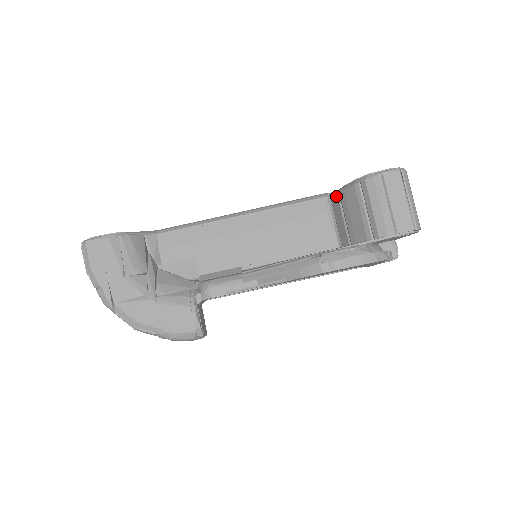
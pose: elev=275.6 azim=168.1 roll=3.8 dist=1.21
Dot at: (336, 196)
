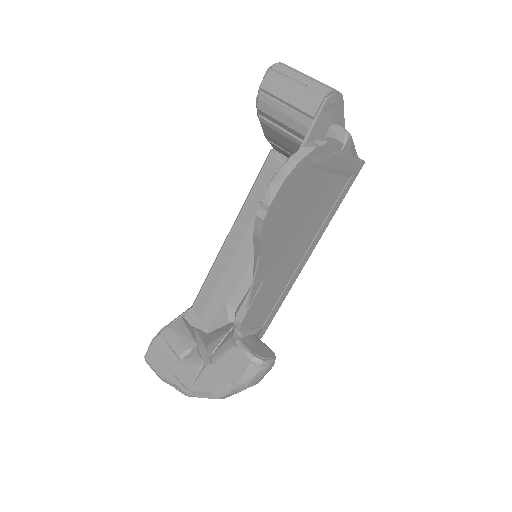
Dot at: (271, 144)
